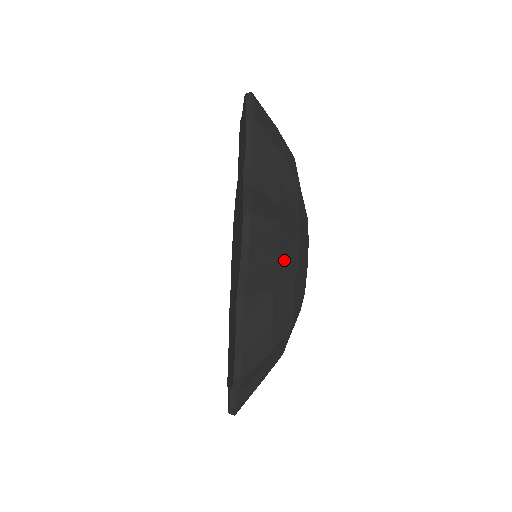
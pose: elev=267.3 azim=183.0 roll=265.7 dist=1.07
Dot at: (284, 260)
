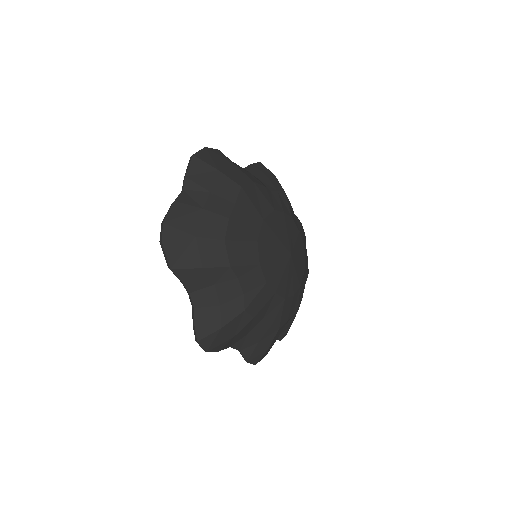
Dot at: (240, 331)
